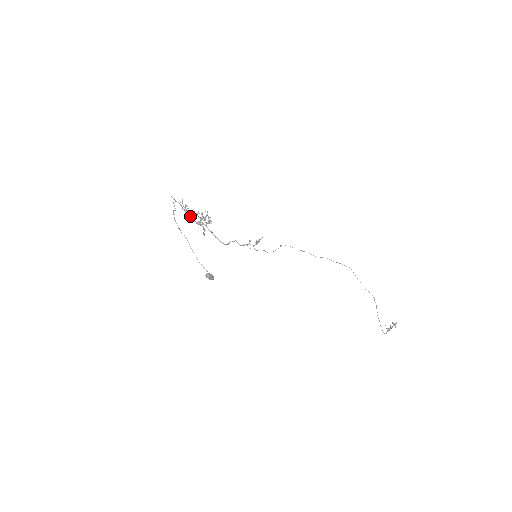
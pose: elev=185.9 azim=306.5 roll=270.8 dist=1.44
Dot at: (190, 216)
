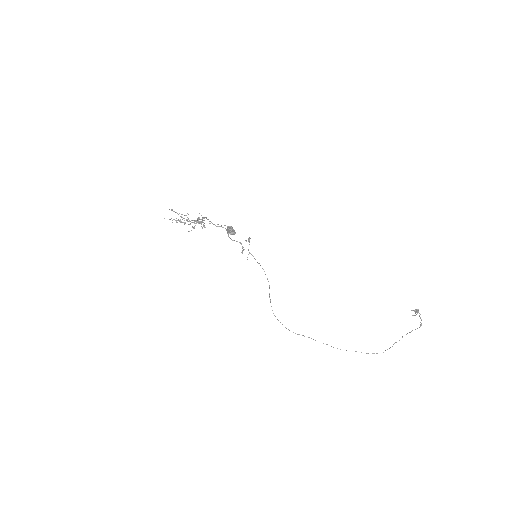
Dot at: (186, 215)
